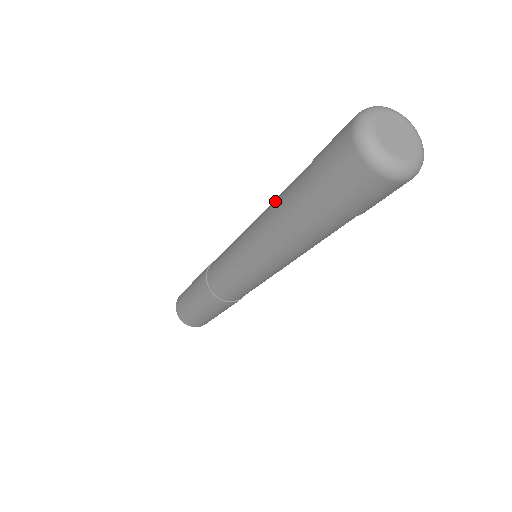
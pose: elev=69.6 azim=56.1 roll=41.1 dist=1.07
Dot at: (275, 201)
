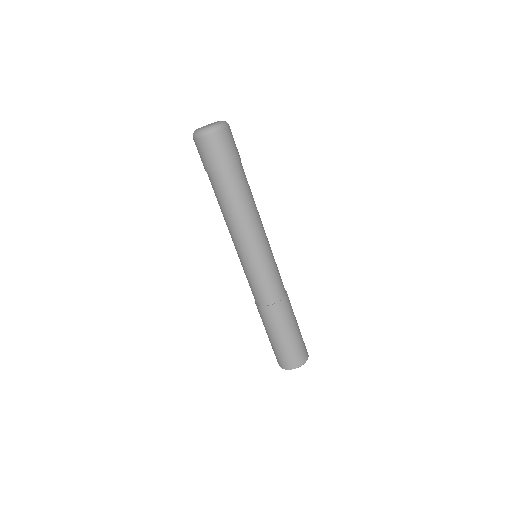
Dot at: occluded
